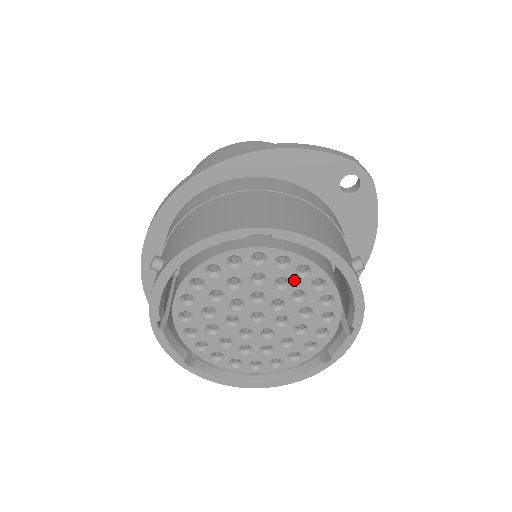
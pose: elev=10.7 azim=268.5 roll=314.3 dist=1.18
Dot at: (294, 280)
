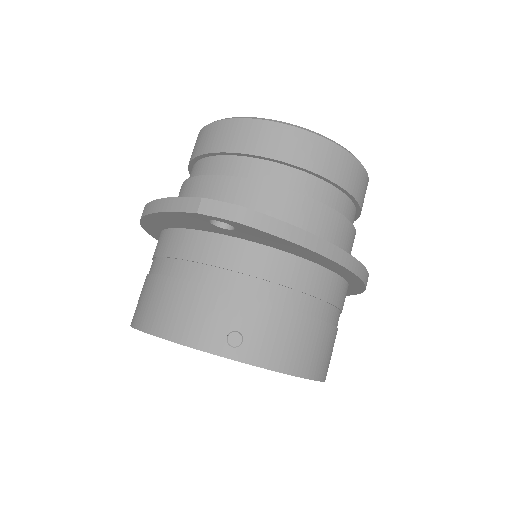
Dot at: occluded
